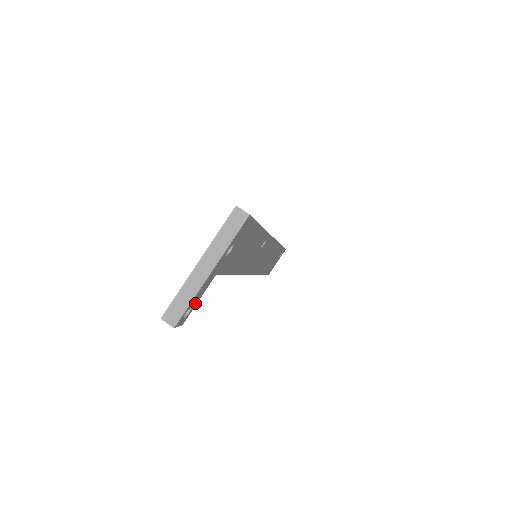
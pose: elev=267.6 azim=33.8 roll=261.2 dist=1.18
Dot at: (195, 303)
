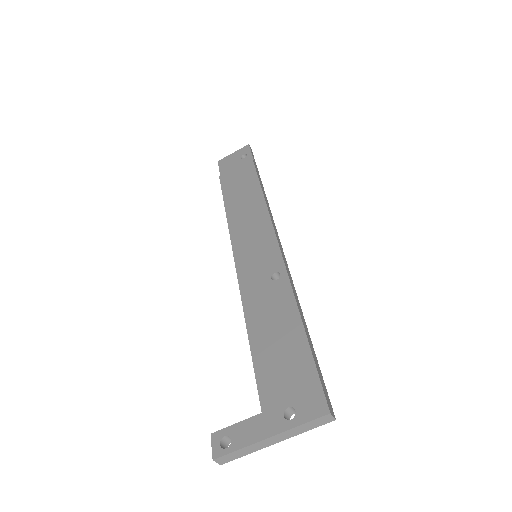
Dot at: occluded
